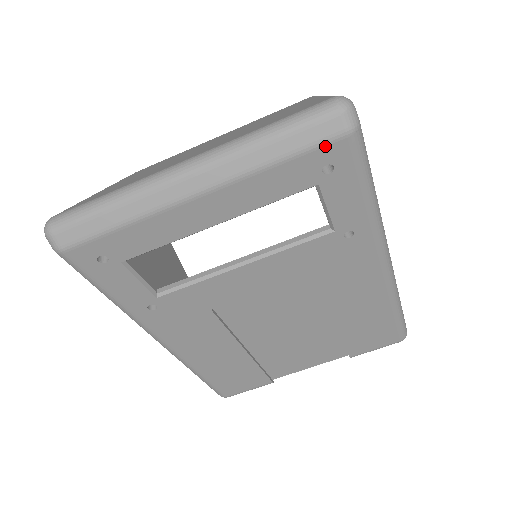
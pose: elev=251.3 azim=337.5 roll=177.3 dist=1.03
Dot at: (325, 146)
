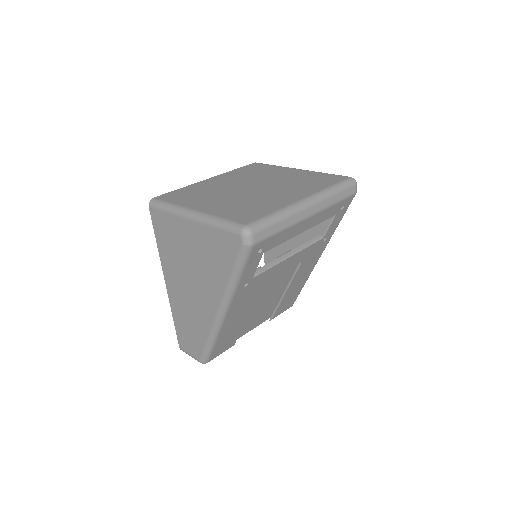
Dot at: (349, 198)
